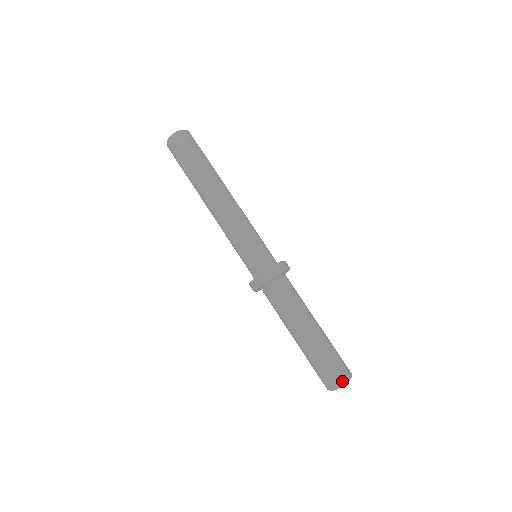
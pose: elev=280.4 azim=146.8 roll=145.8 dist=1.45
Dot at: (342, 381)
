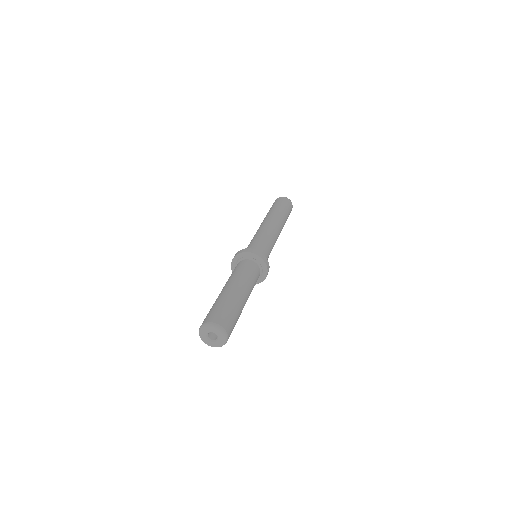
Dot at: (225, 329)
